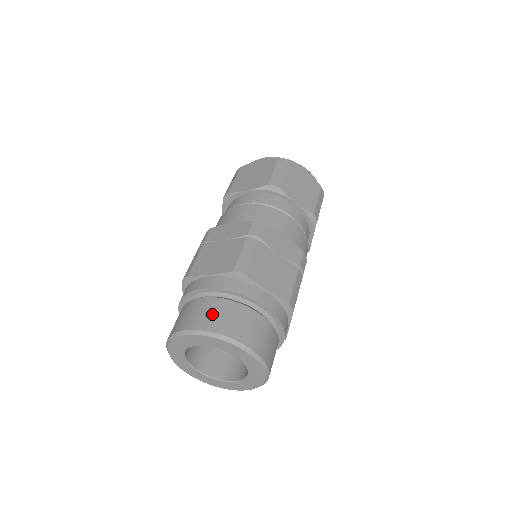
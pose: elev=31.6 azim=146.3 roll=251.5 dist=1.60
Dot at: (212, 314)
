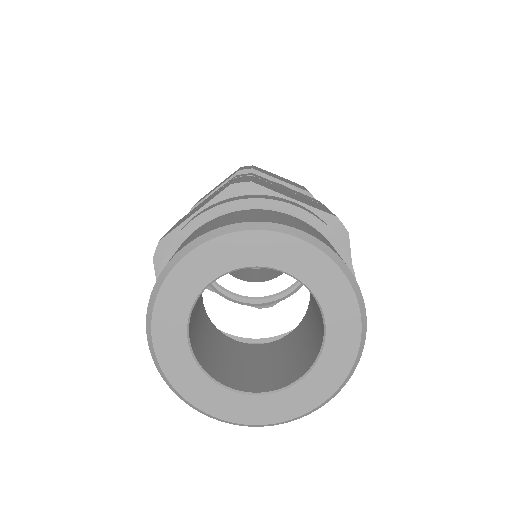
Dot at: occluded
